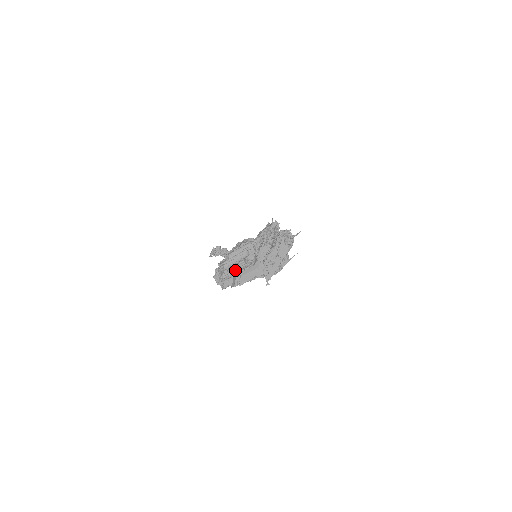
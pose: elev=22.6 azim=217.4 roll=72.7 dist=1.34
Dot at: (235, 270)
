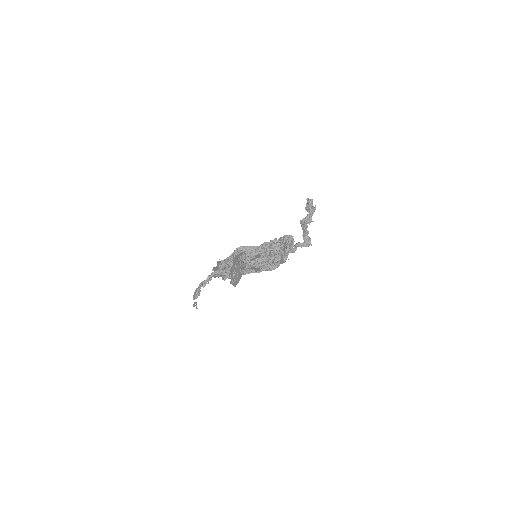
Dot at: (216, 276)
